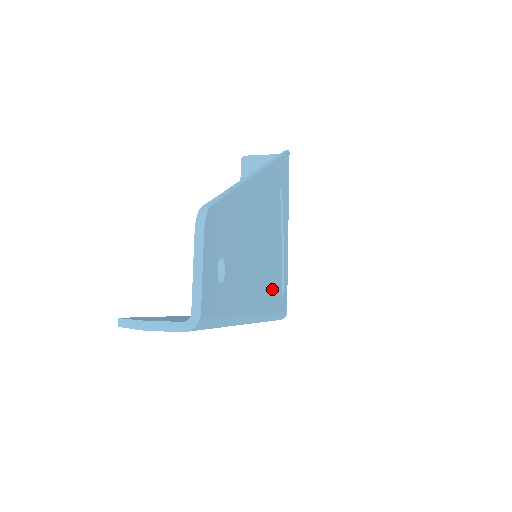
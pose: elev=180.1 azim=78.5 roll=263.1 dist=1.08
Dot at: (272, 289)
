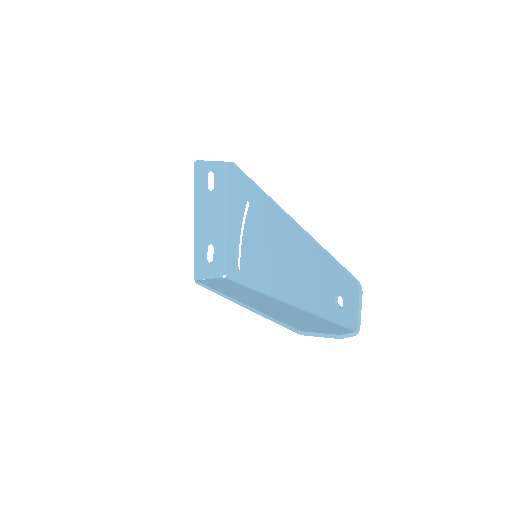
Dot at: occluded
